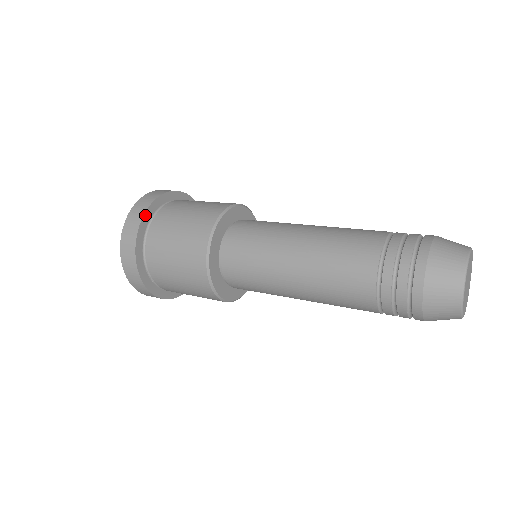
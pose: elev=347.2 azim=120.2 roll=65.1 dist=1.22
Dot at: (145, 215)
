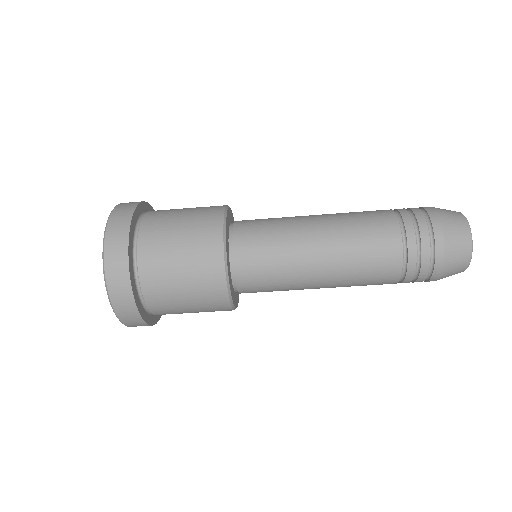
Dot at: (134, 213)
